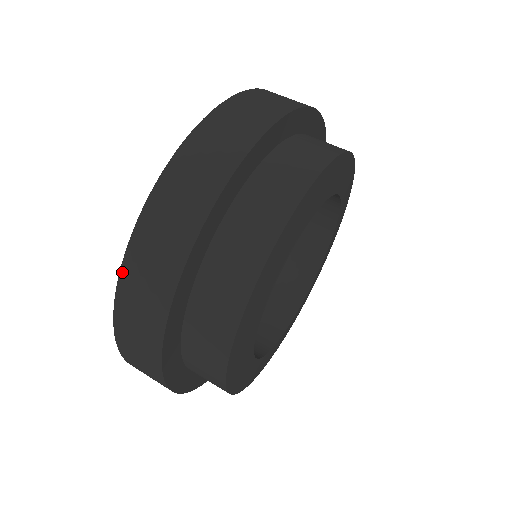
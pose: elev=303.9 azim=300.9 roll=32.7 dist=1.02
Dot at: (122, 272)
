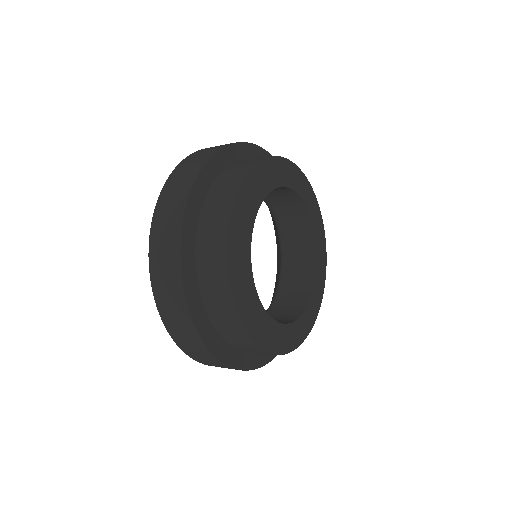
Dot at: (150, 260)
